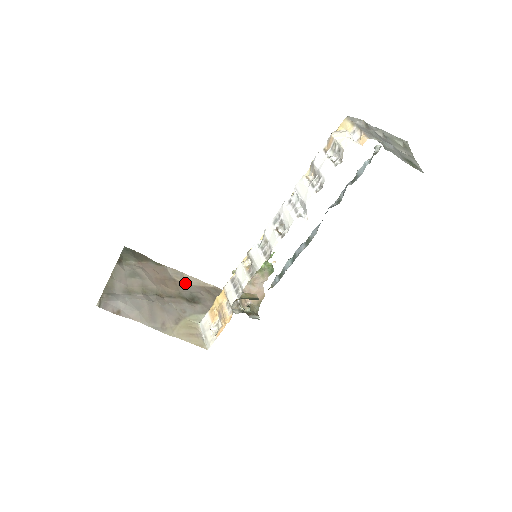
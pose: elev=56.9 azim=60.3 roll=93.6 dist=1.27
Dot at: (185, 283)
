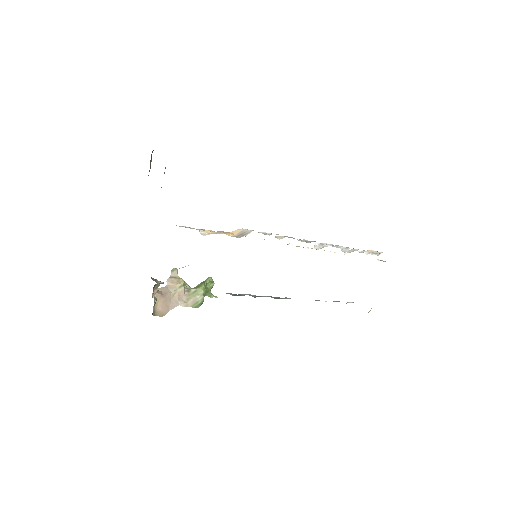
Dot at: occluded
